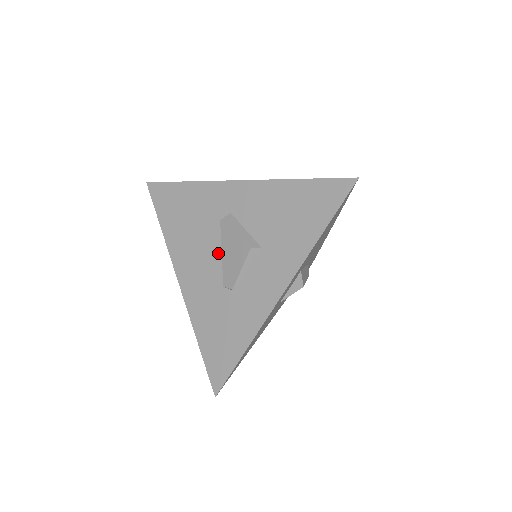
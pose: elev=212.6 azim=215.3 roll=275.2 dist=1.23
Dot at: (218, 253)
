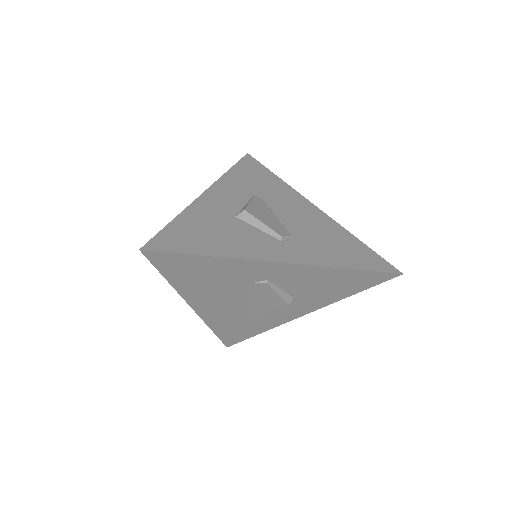
Dot at: (246, 299)
